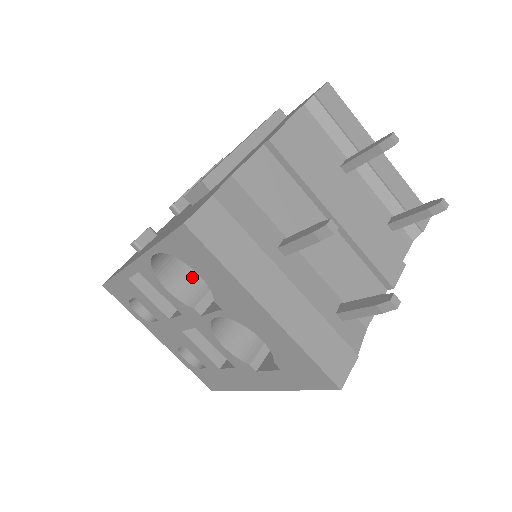
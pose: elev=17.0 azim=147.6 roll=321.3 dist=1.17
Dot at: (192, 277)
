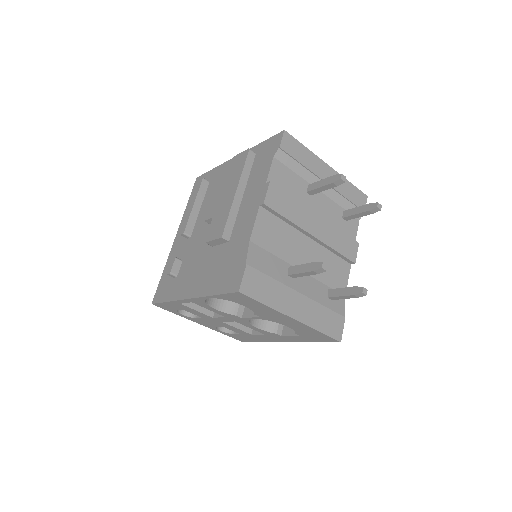
Dot at: occluded
